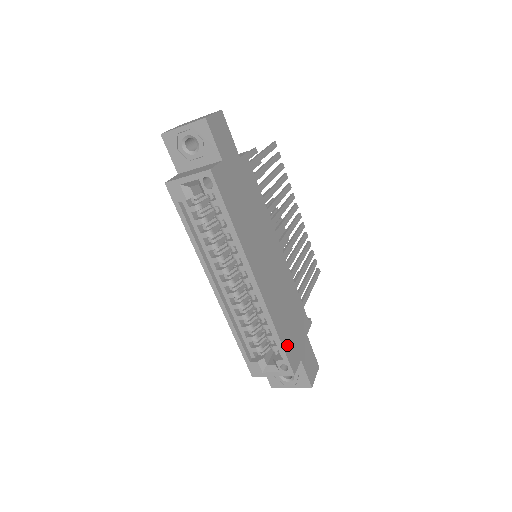
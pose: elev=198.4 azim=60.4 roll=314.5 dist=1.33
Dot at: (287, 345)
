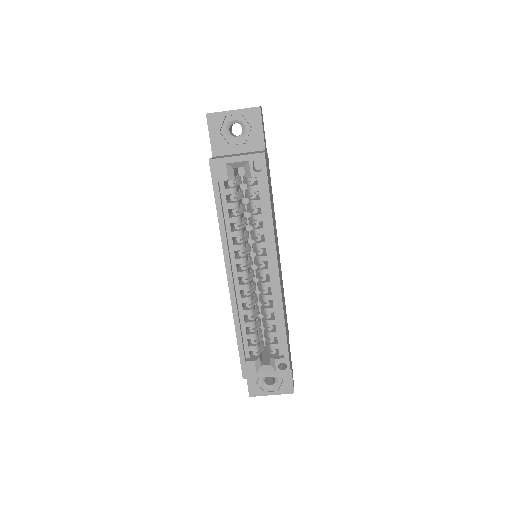
Dot at: occluded
